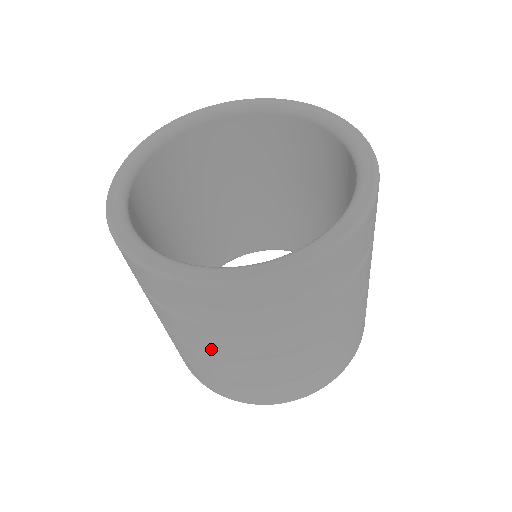
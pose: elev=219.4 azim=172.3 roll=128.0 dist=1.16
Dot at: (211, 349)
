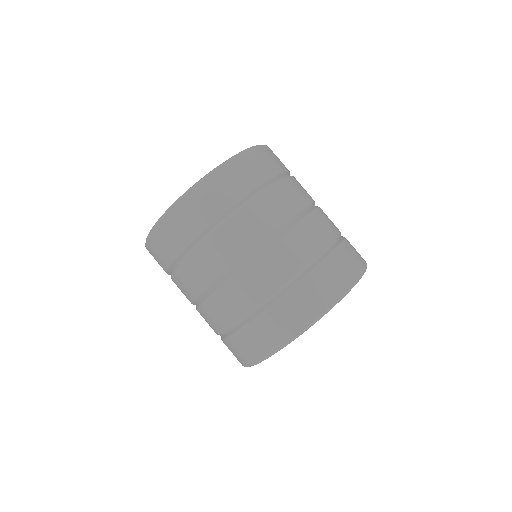
Dot at: (270, 230)
